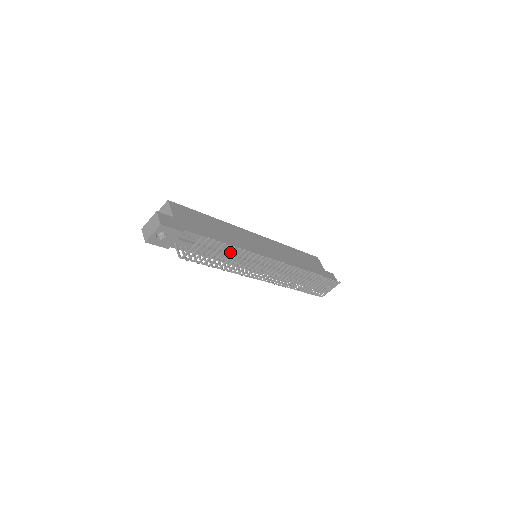
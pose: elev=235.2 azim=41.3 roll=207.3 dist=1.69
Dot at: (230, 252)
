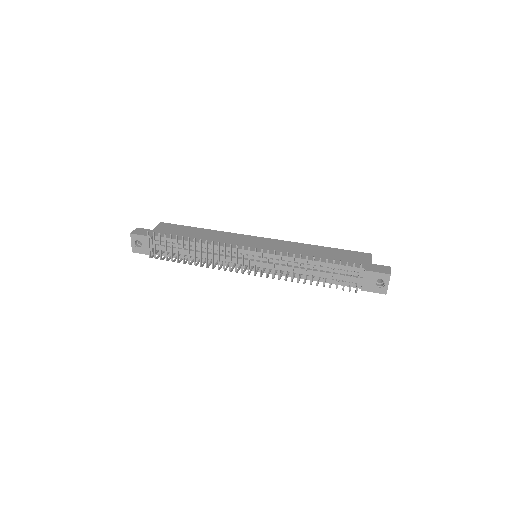
Dot at: (182, 243)
